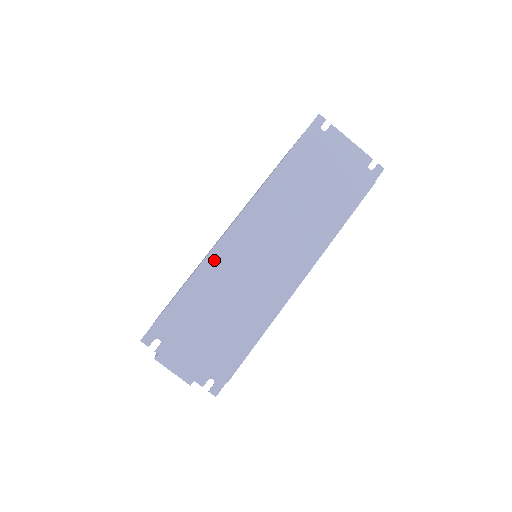
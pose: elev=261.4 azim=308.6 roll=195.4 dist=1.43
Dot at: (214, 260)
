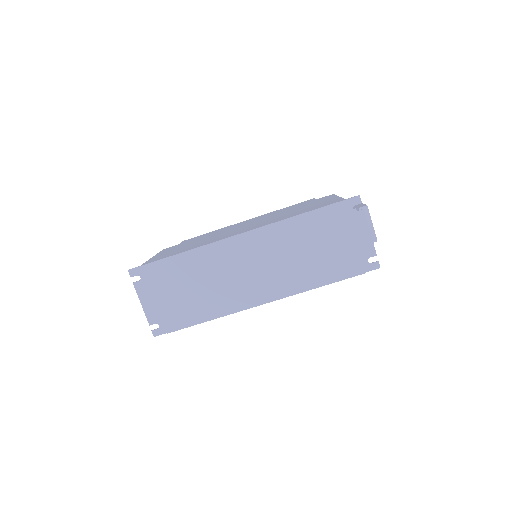
Dot at: (209, 251)
